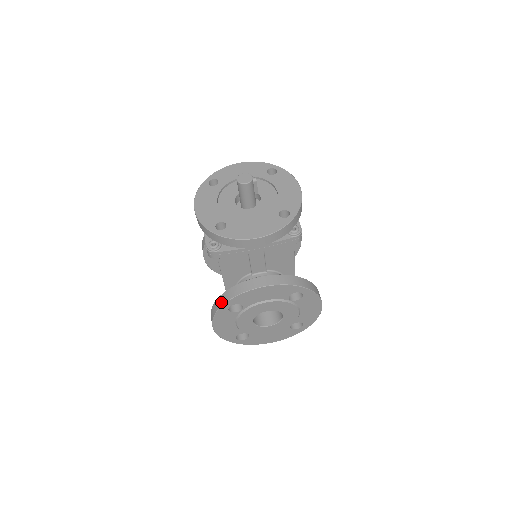
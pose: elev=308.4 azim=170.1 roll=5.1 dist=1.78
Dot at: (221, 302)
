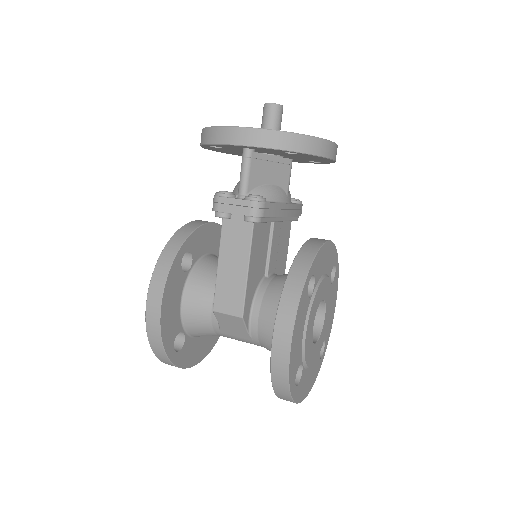
Dot at: (301, 273)
